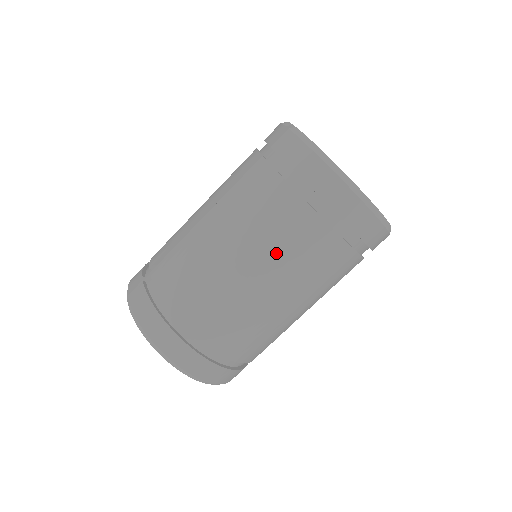
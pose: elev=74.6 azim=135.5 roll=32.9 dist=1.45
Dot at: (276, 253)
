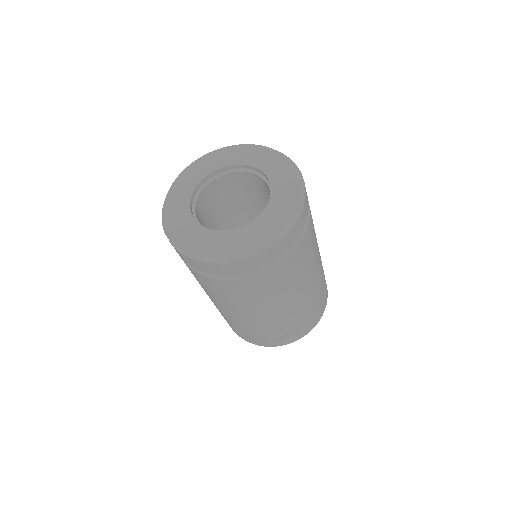
Dot at: (253, 301)
